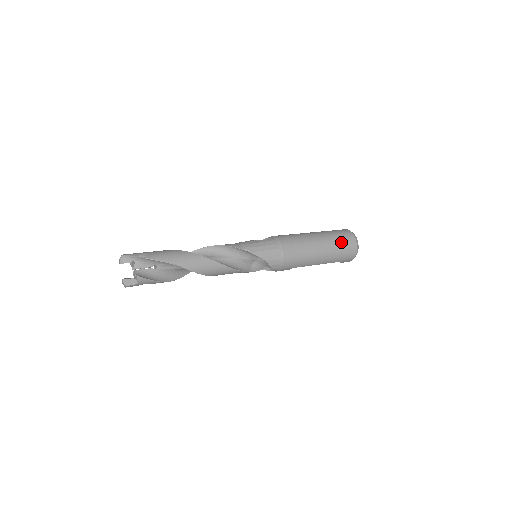
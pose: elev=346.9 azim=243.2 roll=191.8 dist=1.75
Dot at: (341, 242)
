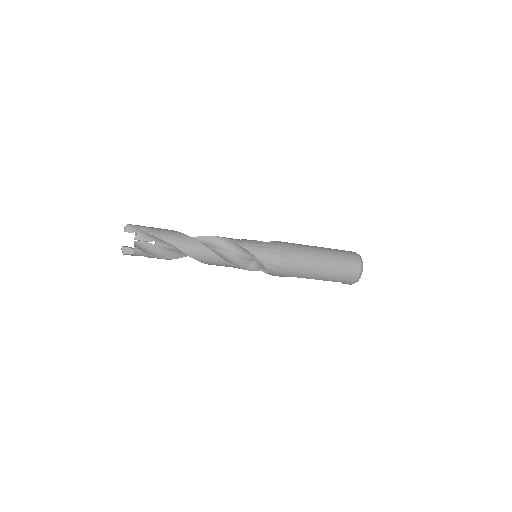
Dot at: (345, 263)
